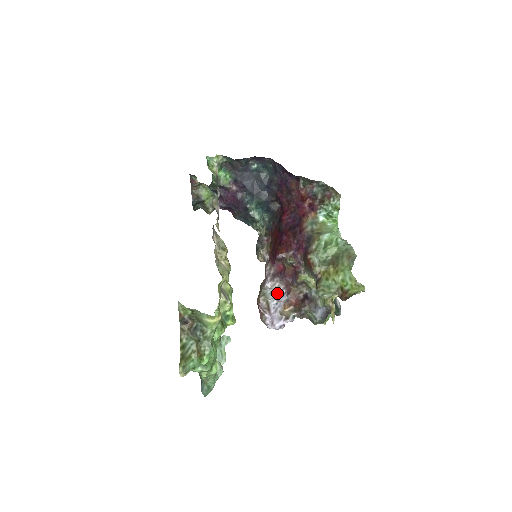
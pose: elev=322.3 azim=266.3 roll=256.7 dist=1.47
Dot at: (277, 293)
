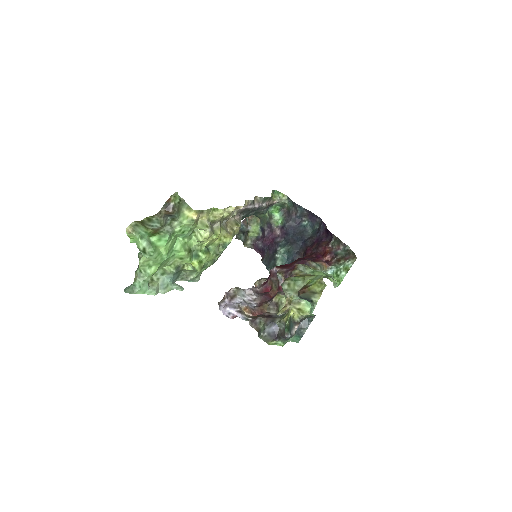
Dot at: (249, 301)
